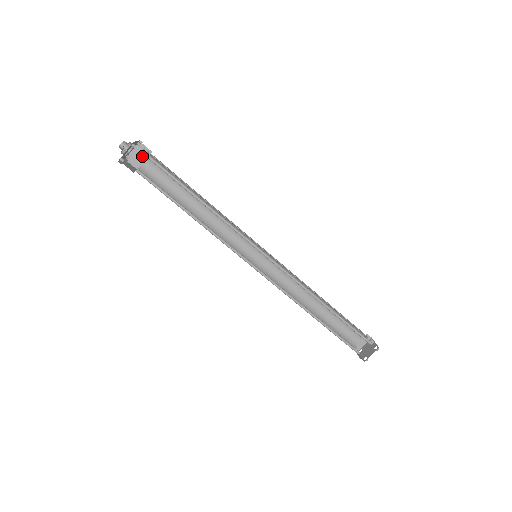
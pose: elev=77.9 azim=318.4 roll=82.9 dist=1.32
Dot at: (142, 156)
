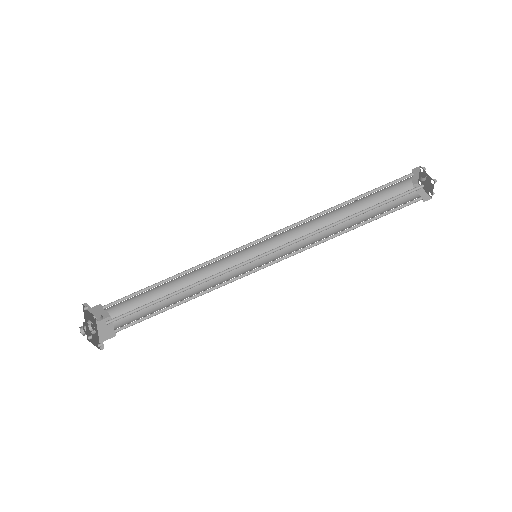
Dot at: (100, 311)
